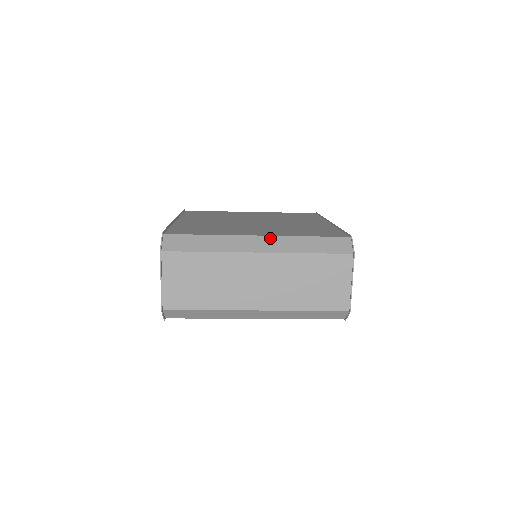
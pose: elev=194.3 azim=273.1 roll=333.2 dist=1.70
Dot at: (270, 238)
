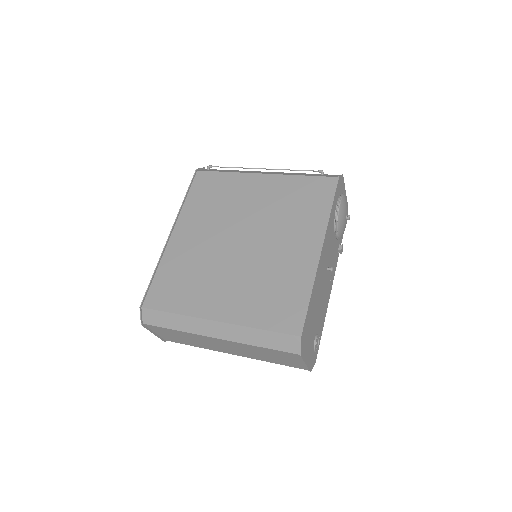
Dot at: (225, 325)
